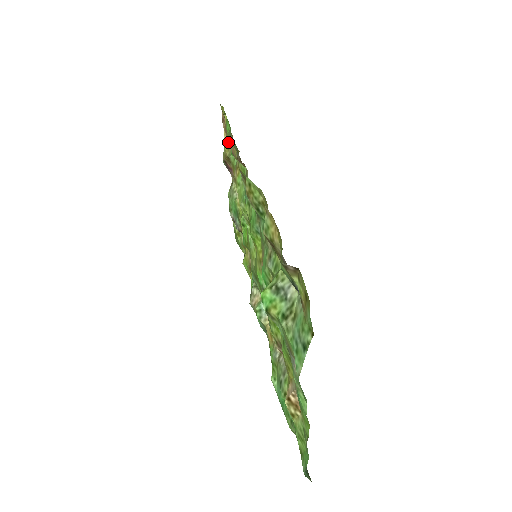
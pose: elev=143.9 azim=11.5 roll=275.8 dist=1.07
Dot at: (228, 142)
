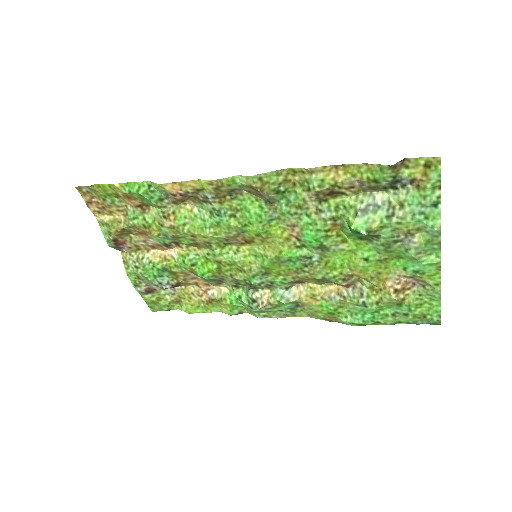
Dot at: (112, 217)
